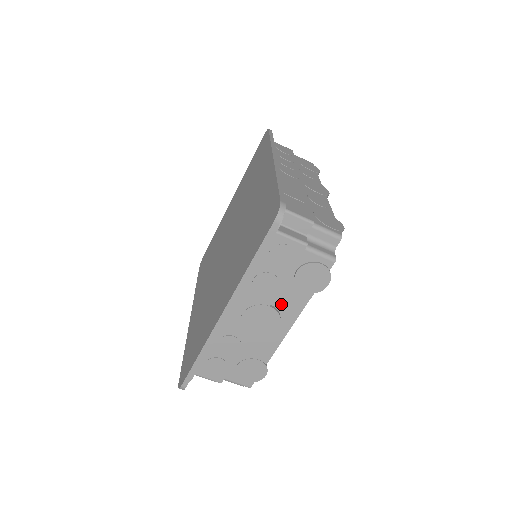
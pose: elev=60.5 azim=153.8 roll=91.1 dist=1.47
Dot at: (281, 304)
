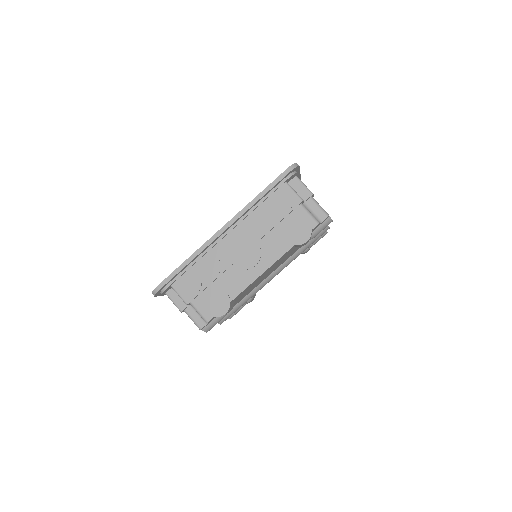
Dot at: (266, 246)
